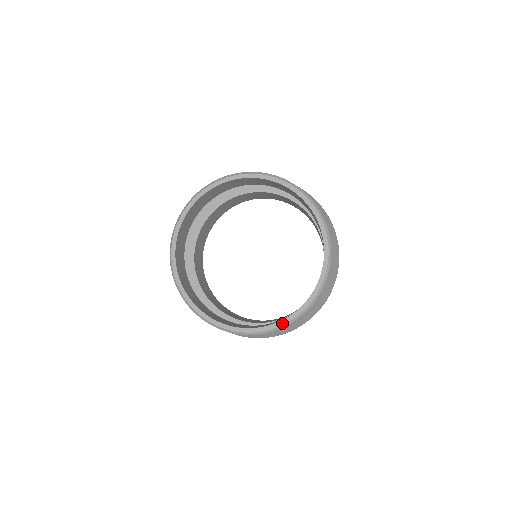
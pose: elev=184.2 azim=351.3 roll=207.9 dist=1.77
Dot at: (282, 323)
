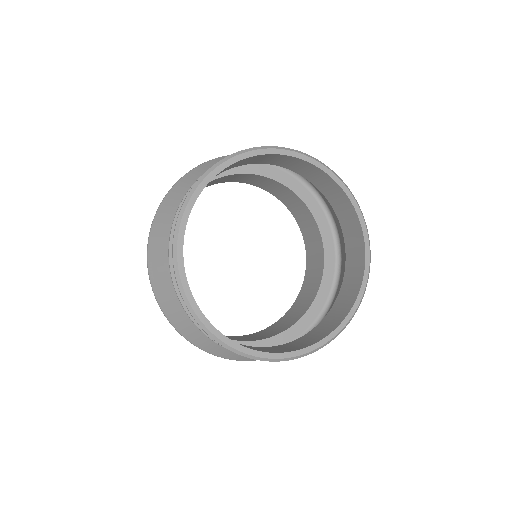
Dot at: (345, 323)
